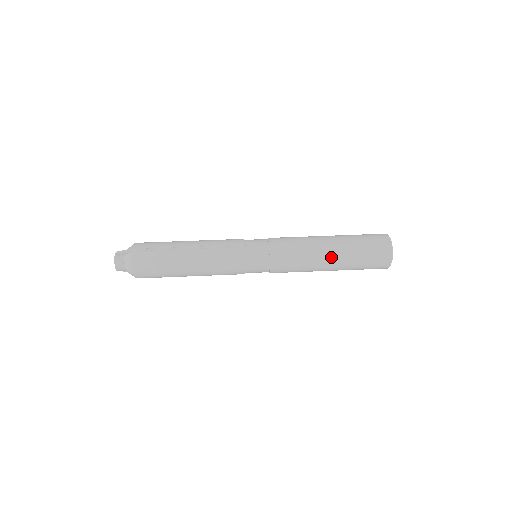
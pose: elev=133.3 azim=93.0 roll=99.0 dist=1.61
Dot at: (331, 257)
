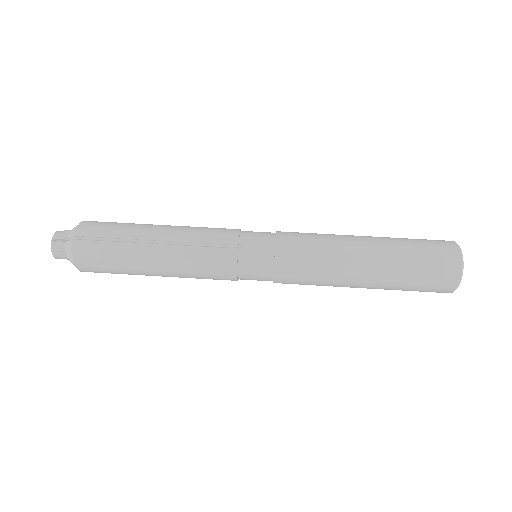
Dot at: (366, 276)
